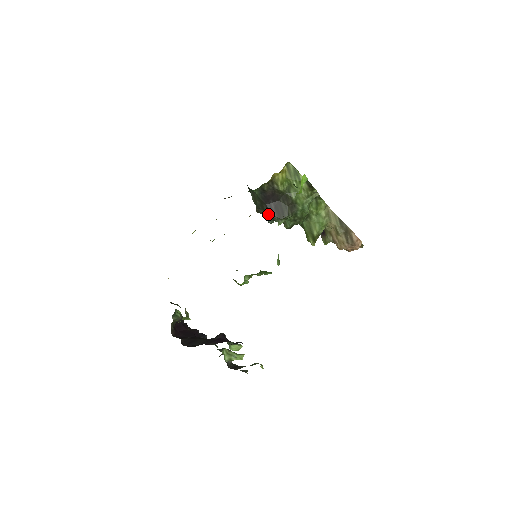
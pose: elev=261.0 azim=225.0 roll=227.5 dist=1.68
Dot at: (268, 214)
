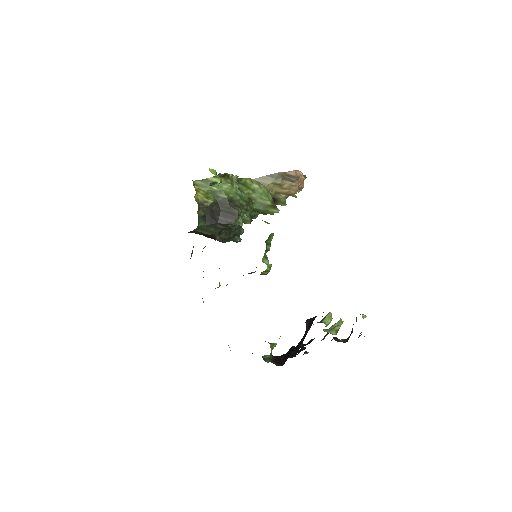
Dot at: (227, 227)
